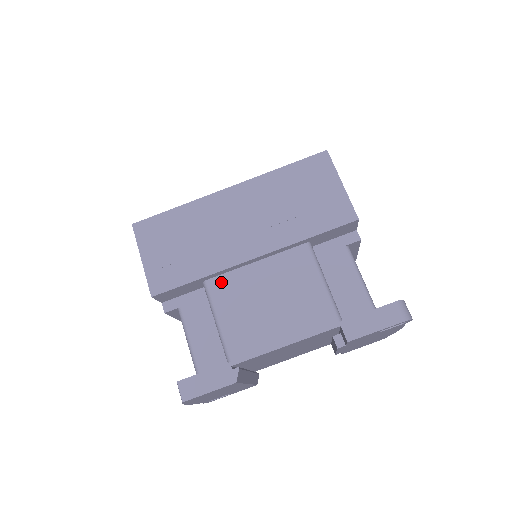
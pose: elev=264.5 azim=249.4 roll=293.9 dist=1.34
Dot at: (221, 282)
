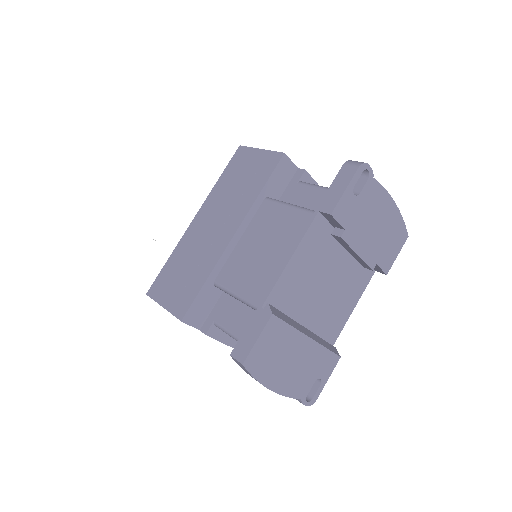
Dot at: (225, 272)
